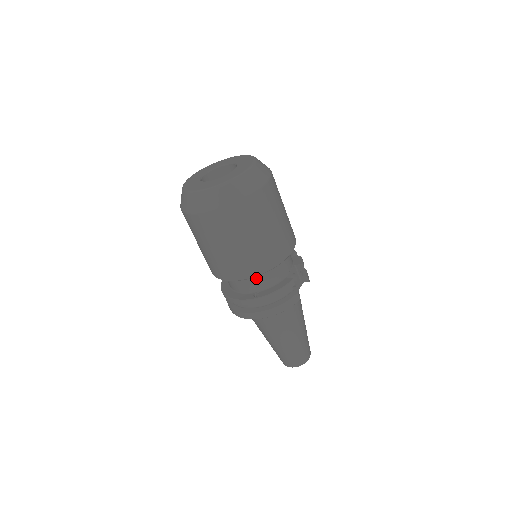
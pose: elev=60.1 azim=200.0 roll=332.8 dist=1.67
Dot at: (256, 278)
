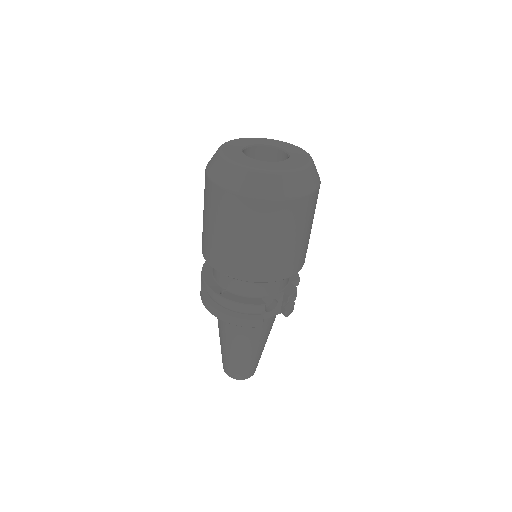
Dot at: occluded
